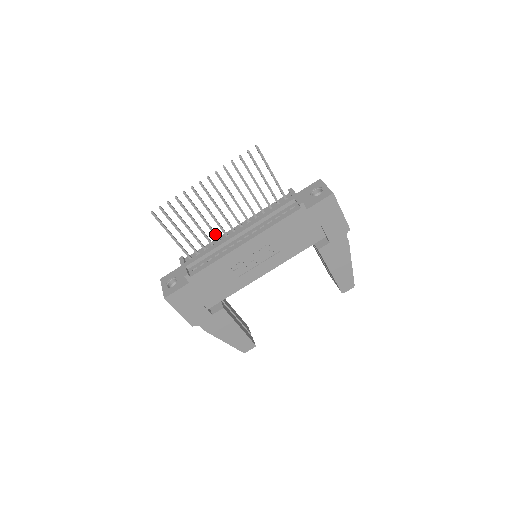
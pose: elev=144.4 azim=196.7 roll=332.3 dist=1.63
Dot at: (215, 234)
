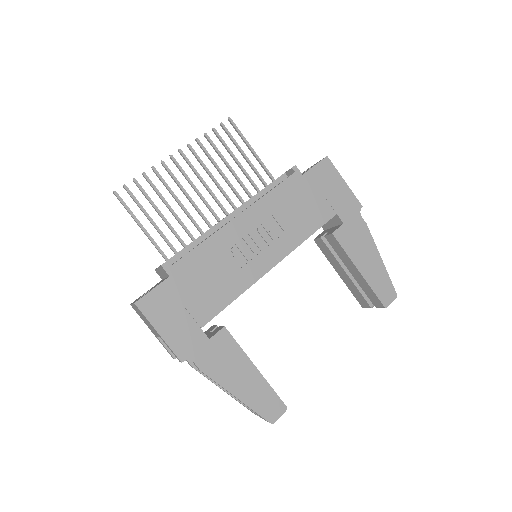
Dot at: (198, 227)
